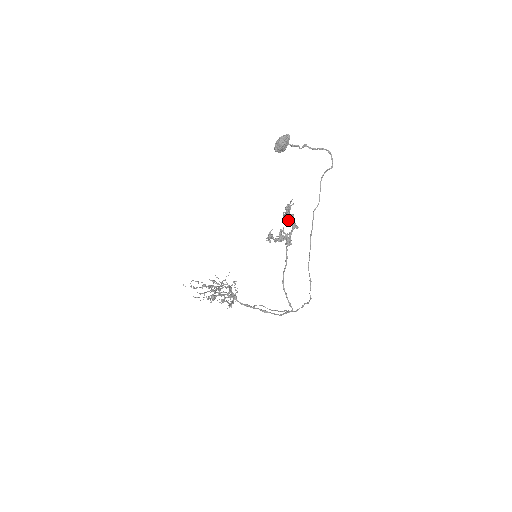
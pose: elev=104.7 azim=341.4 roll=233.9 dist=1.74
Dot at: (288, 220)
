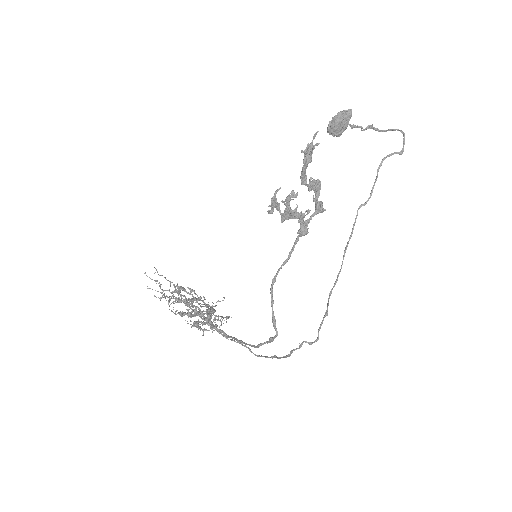
Dot at: occluded
